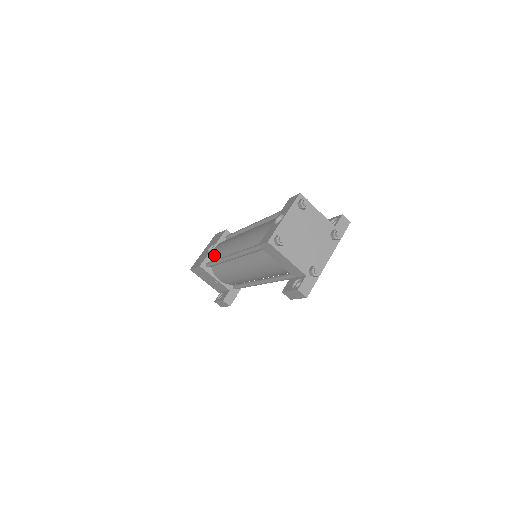
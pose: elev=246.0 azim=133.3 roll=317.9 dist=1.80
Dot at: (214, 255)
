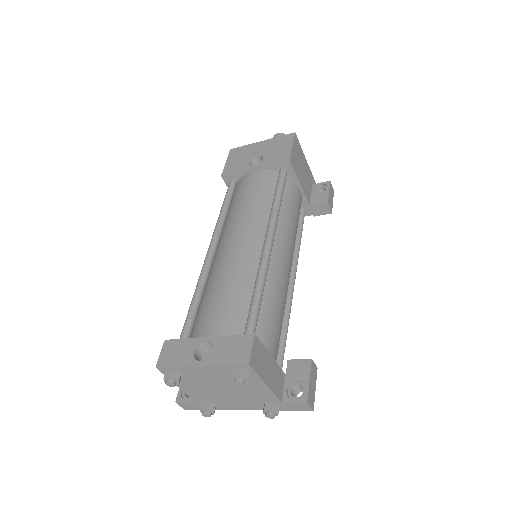
Dot at: (240, 185)
